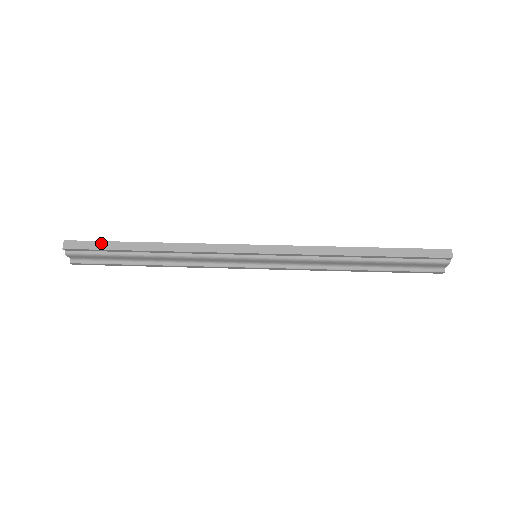
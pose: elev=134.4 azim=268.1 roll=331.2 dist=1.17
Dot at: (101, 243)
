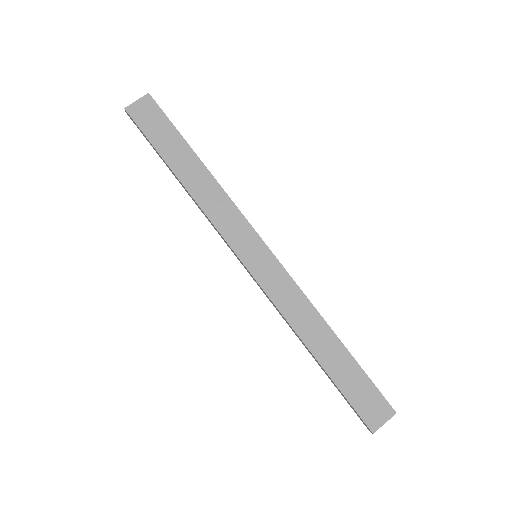
Dot at: (147, 139)
